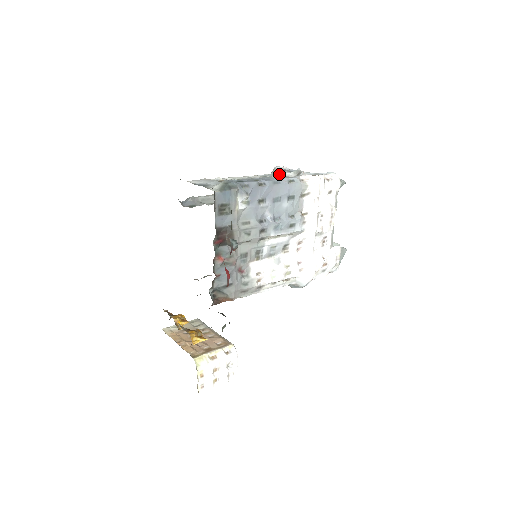
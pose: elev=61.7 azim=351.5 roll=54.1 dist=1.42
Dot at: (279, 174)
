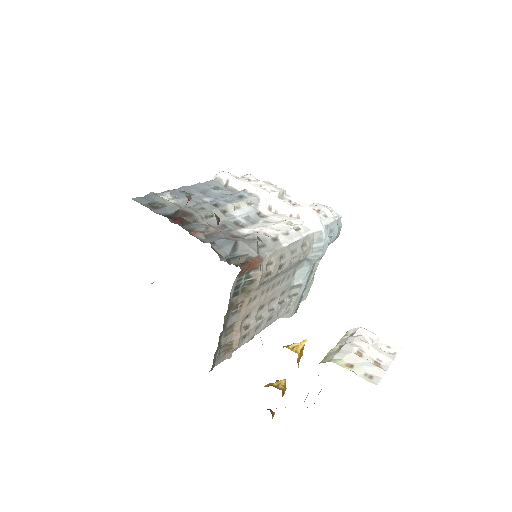
Dot at: occluded
